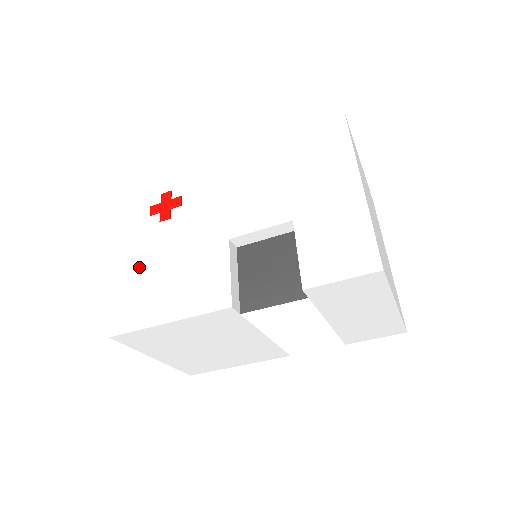
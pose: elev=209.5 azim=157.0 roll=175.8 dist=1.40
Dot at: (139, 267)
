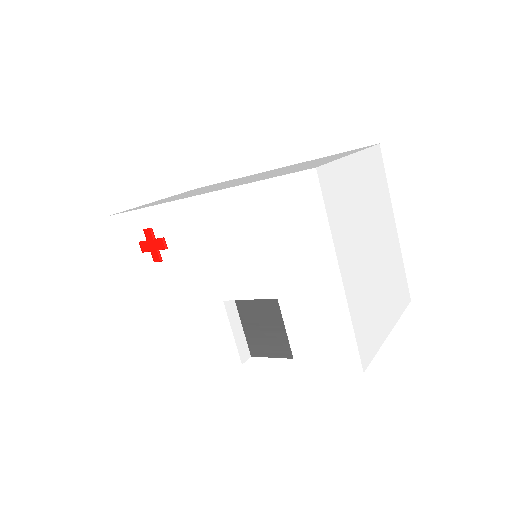
Dot at: (154, 305)
